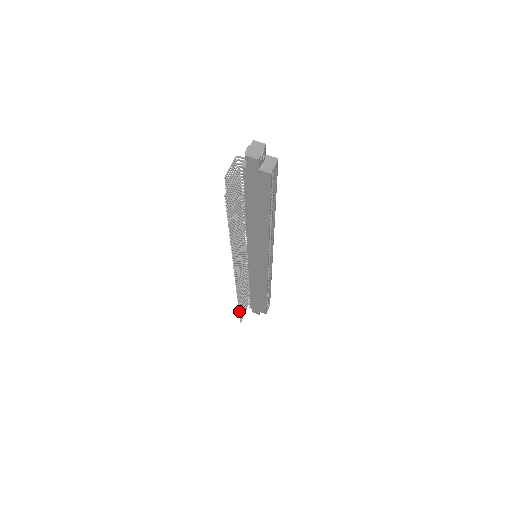
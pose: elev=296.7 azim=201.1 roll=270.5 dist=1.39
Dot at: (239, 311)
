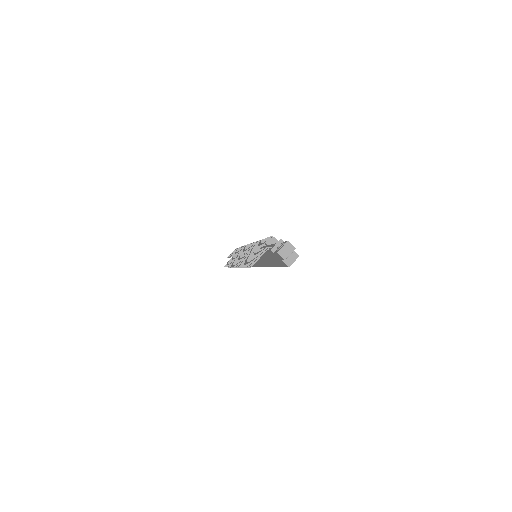
Dot at: occluded
